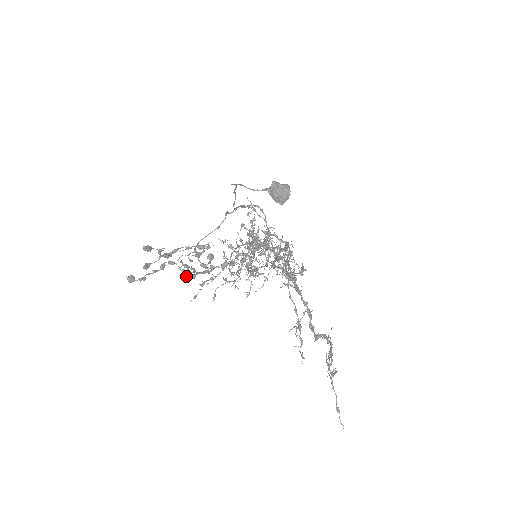
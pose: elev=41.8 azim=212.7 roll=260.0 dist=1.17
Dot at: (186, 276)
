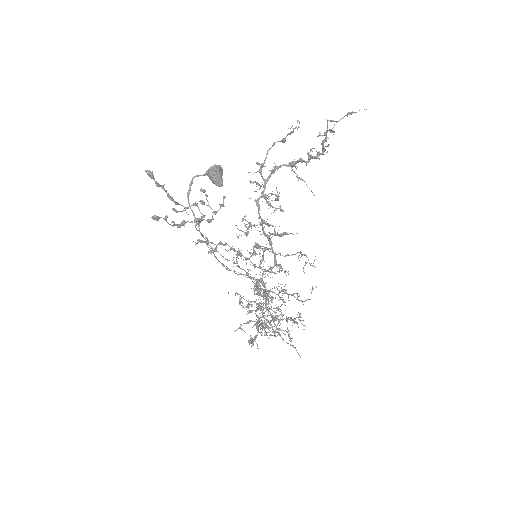
Dot at: (200, 219)
